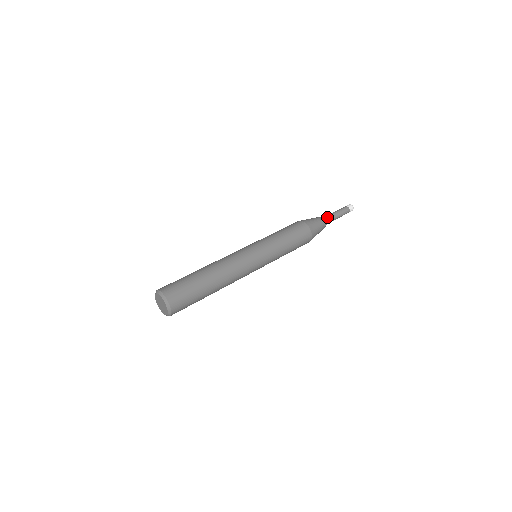
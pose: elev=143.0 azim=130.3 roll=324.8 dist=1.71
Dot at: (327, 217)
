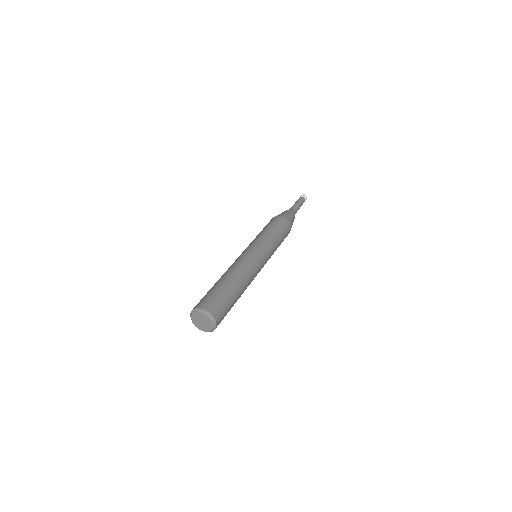
Dot at: (292, 208)
